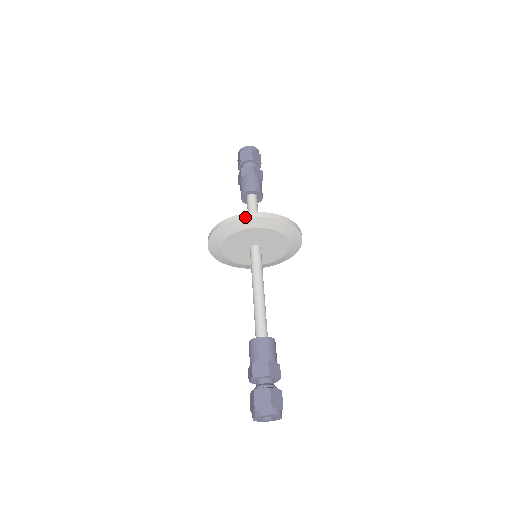
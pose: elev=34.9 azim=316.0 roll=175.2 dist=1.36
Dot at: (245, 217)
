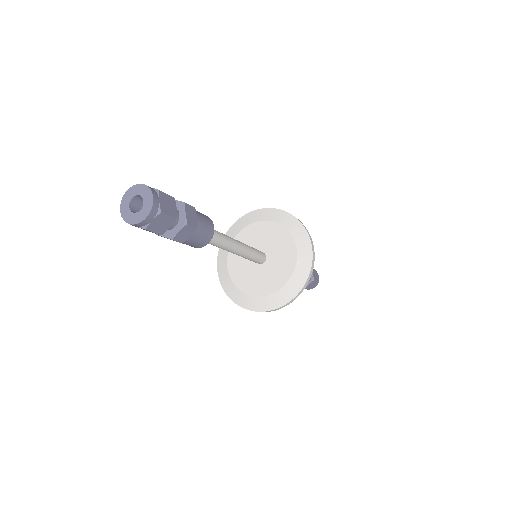
Dot at: (237, 221)
